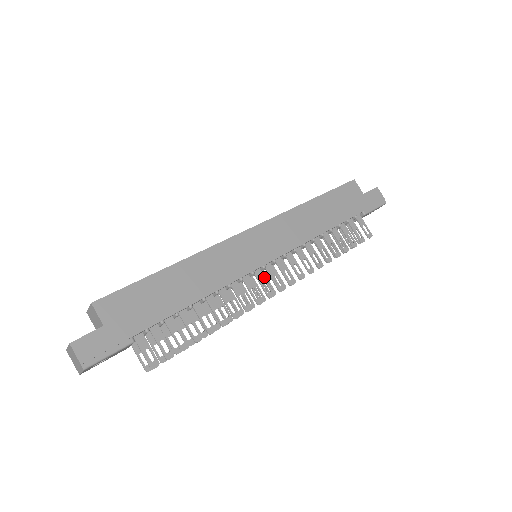
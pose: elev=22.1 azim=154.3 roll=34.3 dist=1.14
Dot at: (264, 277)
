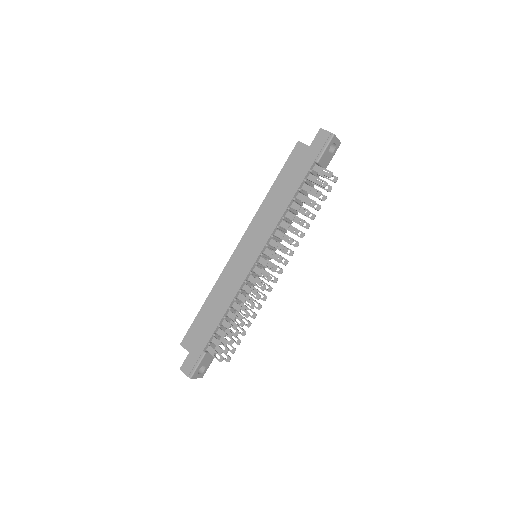
Dot at: (260, 269)
